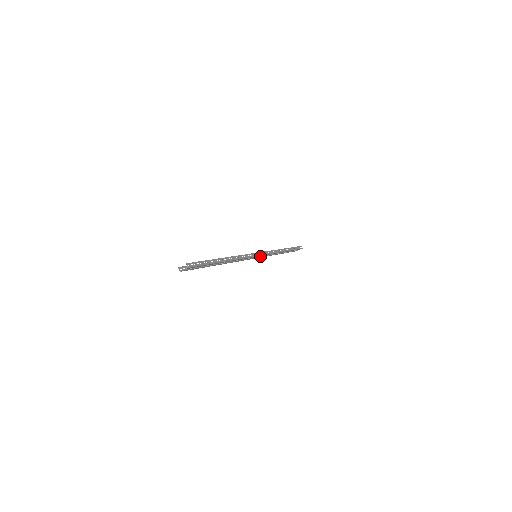
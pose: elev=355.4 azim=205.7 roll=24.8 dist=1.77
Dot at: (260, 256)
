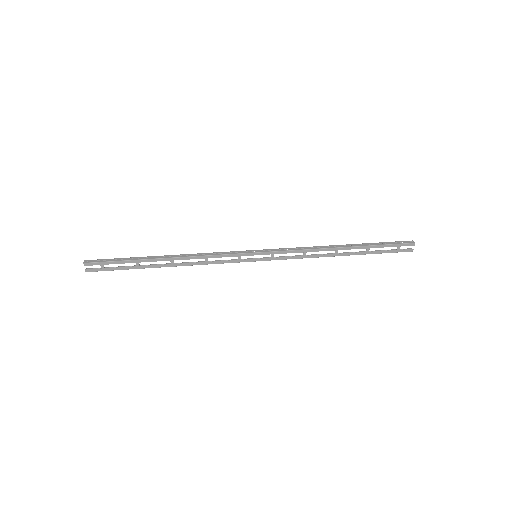
Dot at: (271, 257)
